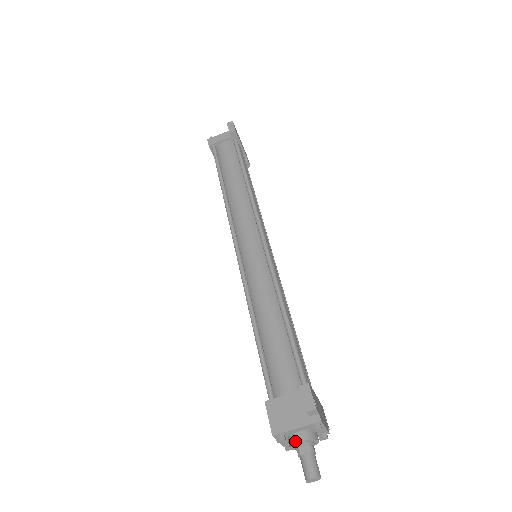
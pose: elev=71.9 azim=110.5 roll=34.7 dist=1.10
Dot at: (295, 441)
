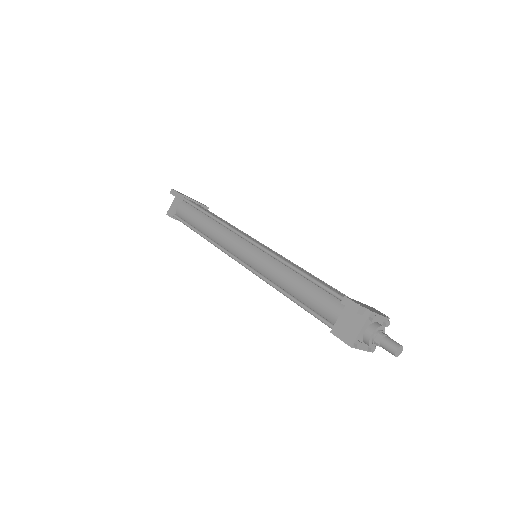
Dot at: (368, 338)
